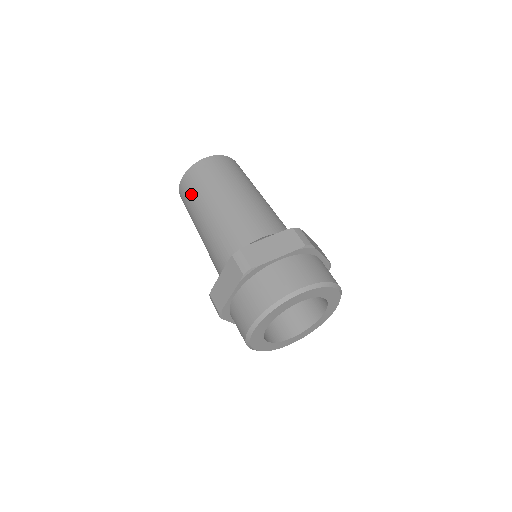
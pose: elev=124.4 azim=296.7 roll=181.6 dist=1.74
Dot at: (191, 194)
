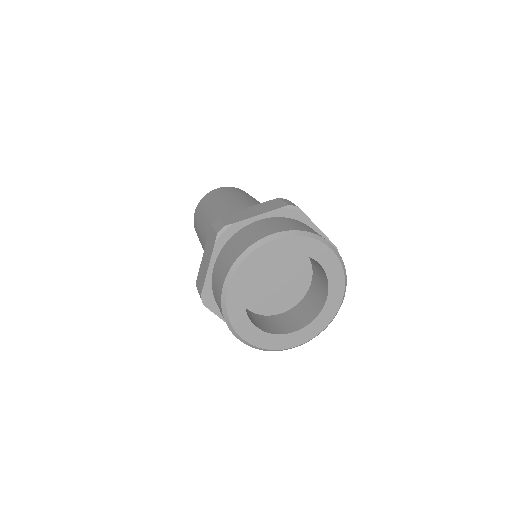
Dot at: (199, 217)
